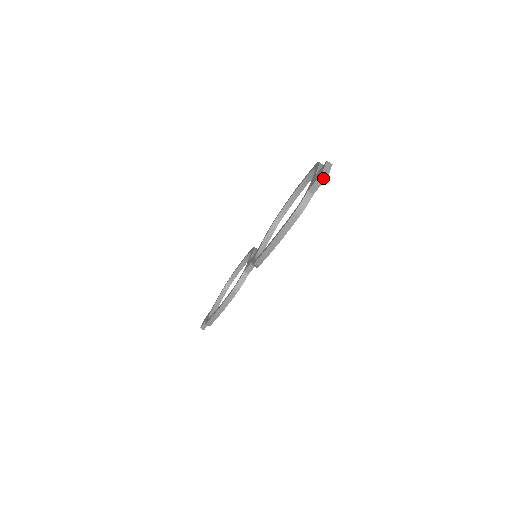
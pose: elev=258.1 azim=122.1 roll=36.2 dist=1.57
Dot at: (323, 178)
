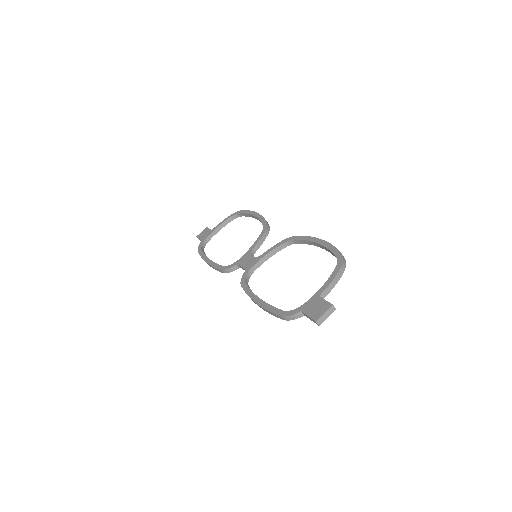
Dot at: (315, 322)
